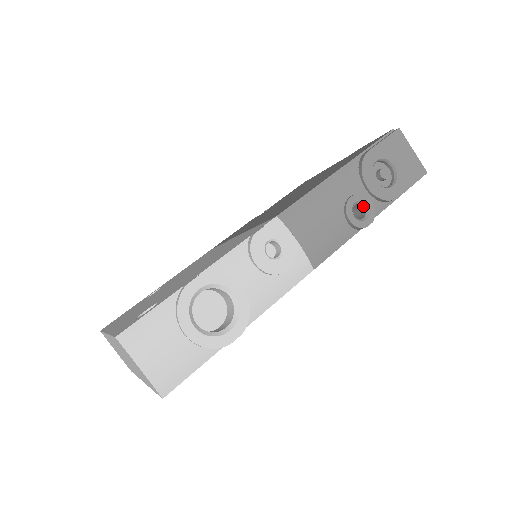
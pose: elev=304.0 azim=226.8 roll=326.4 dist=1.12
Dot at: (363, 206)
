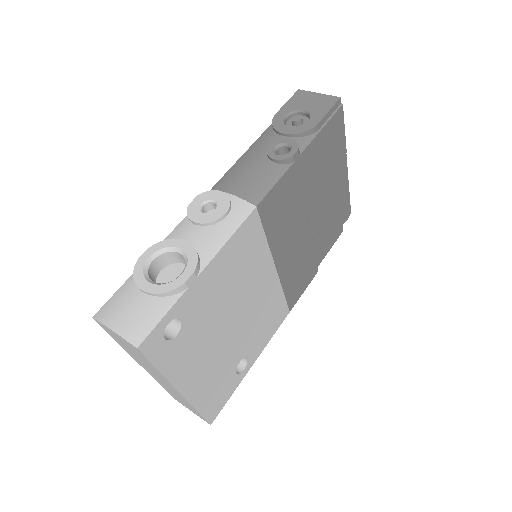
Dot at: (285, 146)
